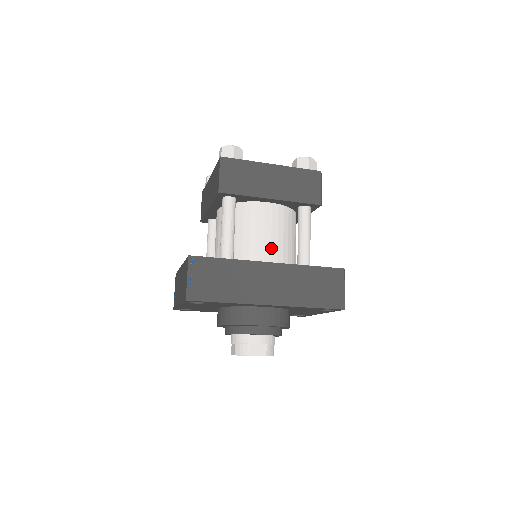
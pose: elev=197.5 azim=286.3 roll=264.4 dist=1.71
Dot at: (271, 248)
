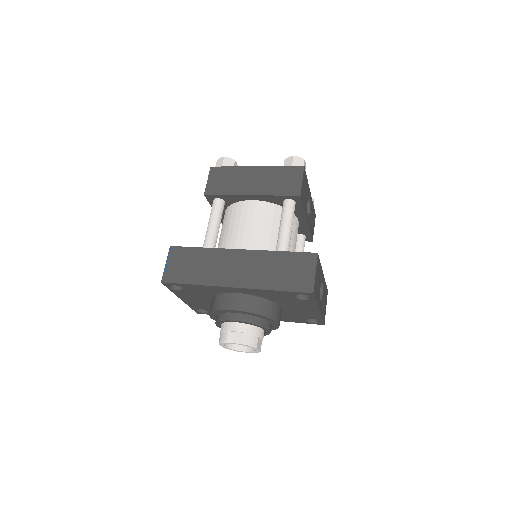
Dot at: (249, 239)
